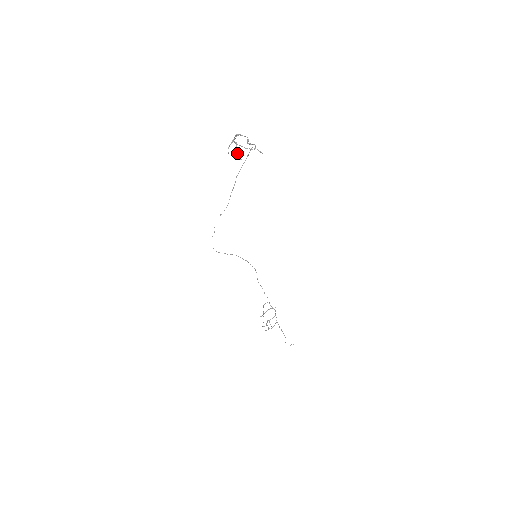
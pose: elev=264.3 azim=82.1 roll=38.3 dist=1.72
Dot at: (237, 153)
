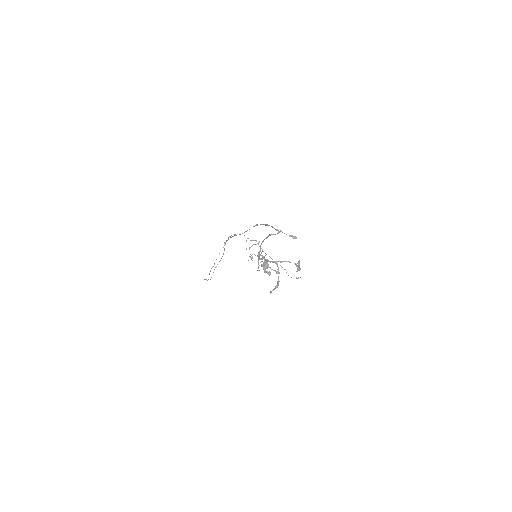
Dot at: (266, 264)
